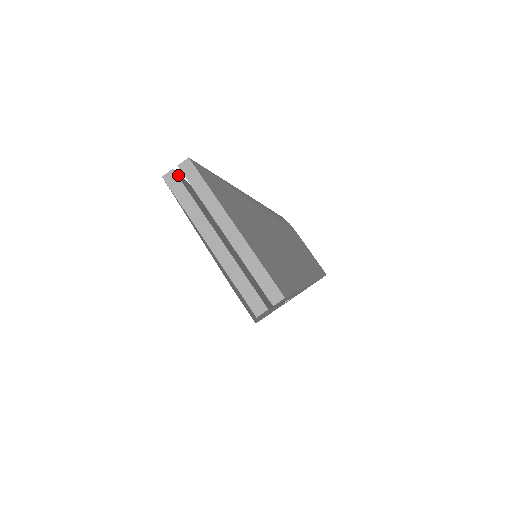
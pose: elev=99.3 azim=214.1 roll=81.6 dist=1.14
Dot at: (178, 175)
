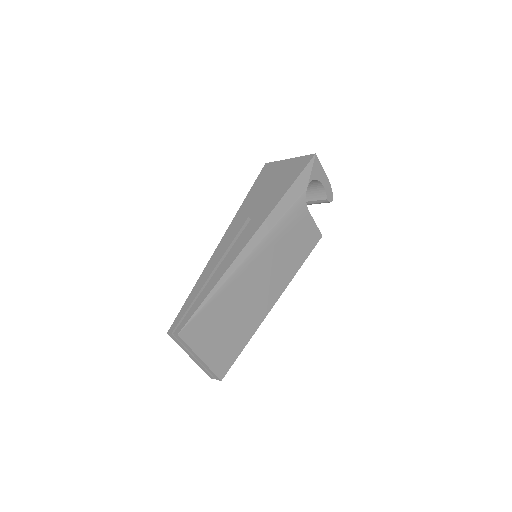
Dot at: (175, 332)
